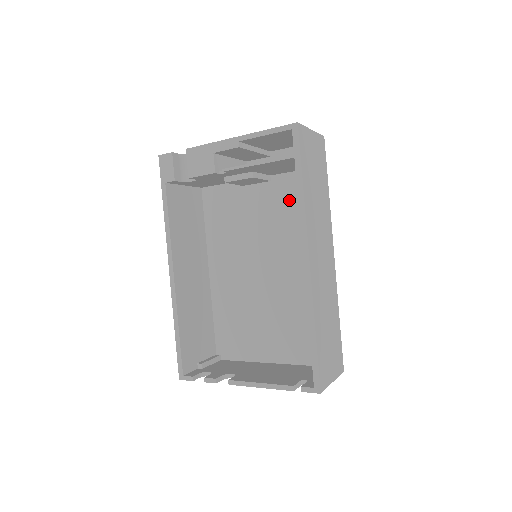
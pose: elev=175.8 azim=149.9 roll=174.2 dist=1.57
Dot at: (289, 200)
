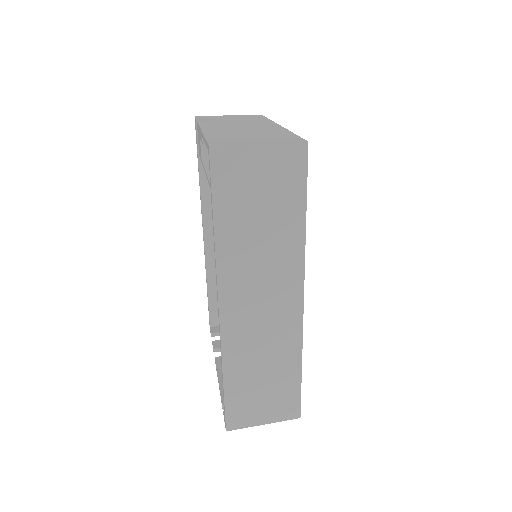
Dot at: occluded
